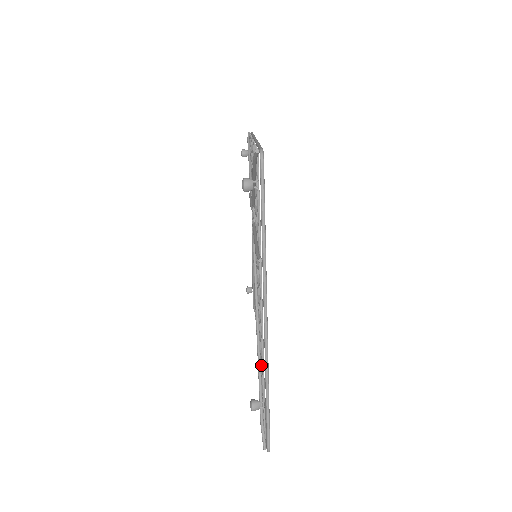
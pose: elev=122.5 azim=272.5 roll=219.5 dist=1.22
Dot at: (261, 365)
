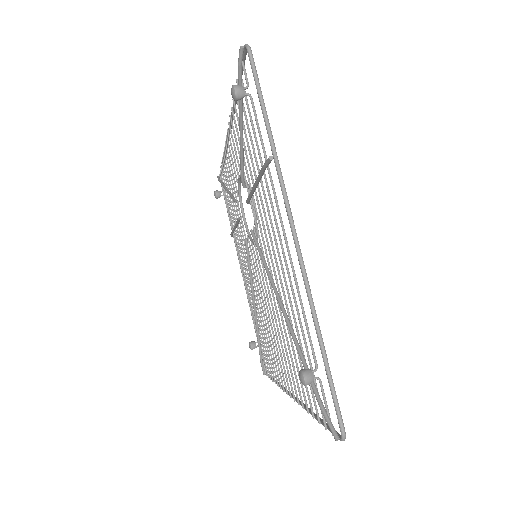
Dot at: (298, 339)
